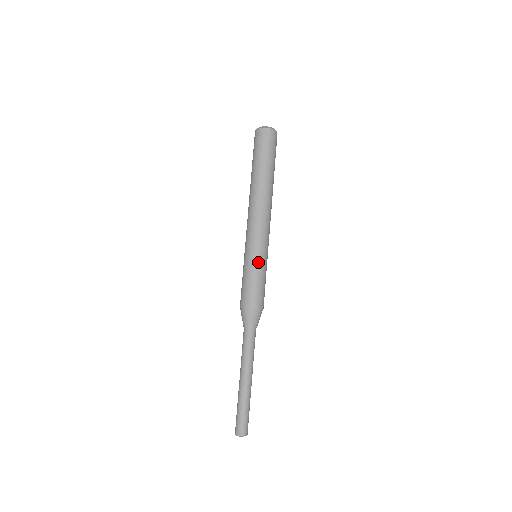
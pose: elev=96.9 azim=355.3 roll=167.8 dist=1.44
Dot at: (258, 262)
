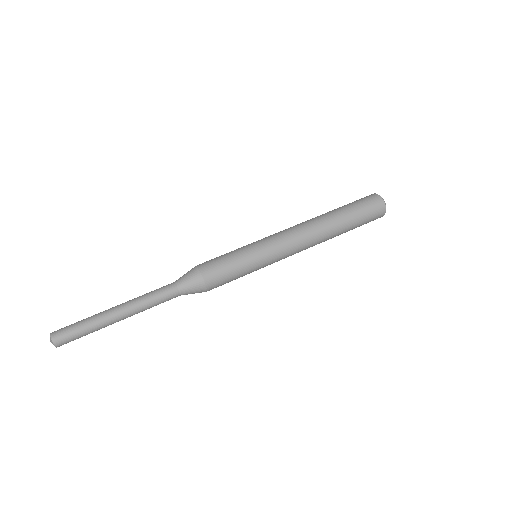
Dot at: (244, 246)
